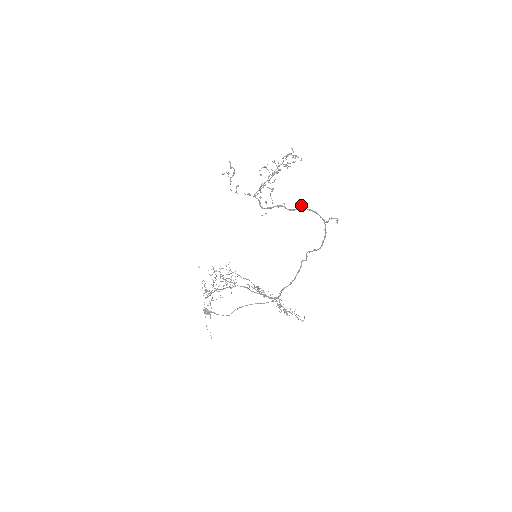
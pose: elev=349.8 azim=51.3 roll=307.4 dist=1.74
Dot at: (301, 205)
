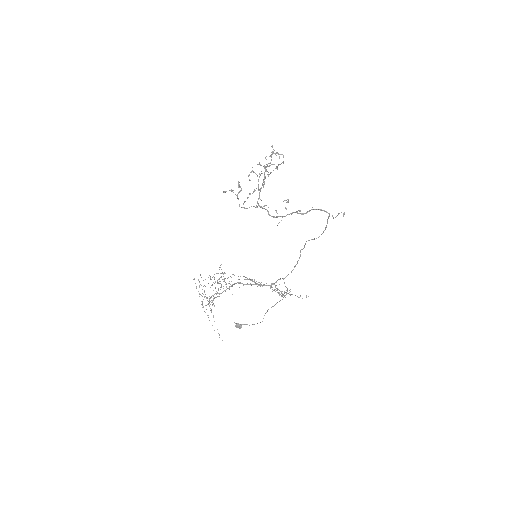
Dot at: occluded
